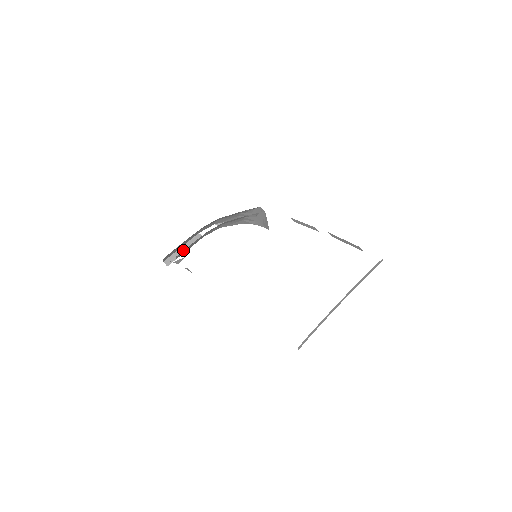
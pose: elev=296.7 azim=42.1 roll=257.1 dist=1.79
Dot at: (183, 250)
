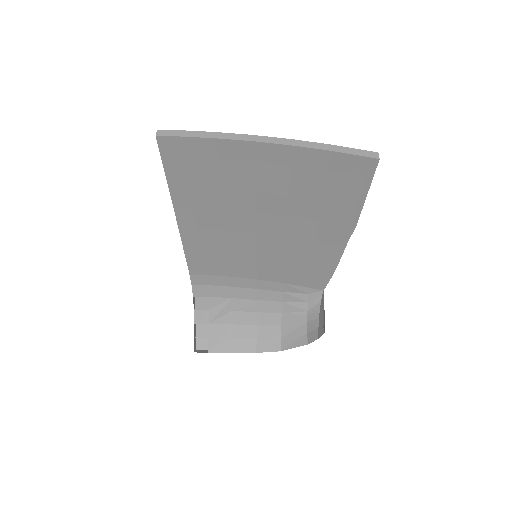
Dot at: (224, 352)
